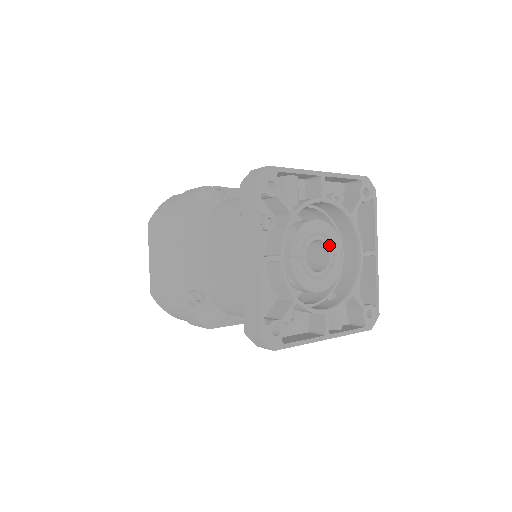
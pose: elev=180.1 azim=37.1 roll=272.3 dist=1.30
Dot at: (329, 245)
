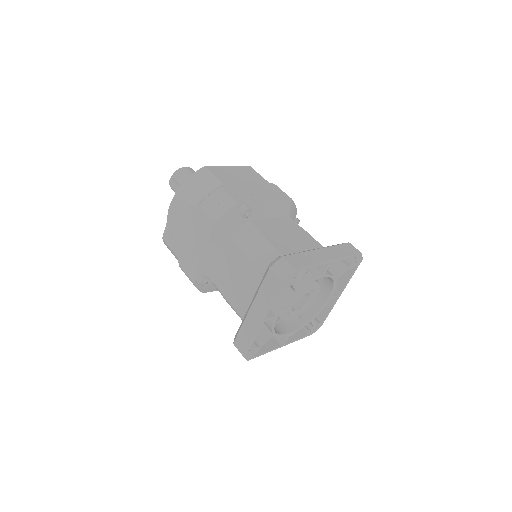
Dot at: (311, 295)
